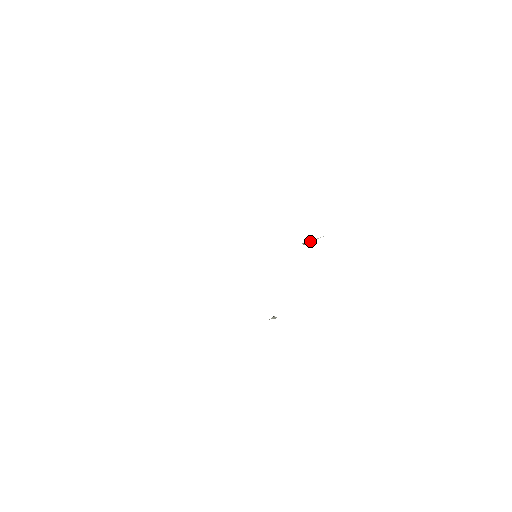
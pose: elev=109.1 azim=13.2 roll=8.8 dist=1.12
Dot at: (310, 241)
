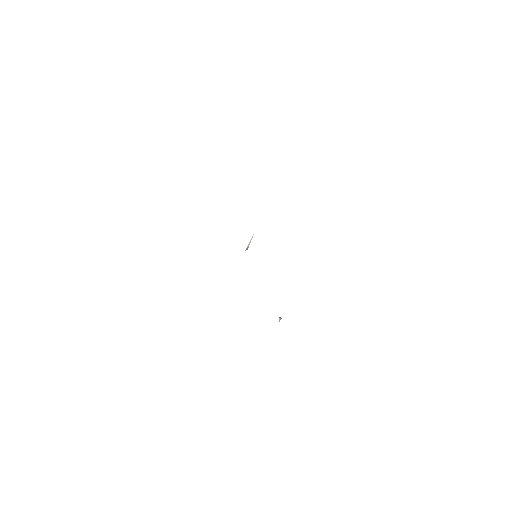
Dot at: (249, 243)
